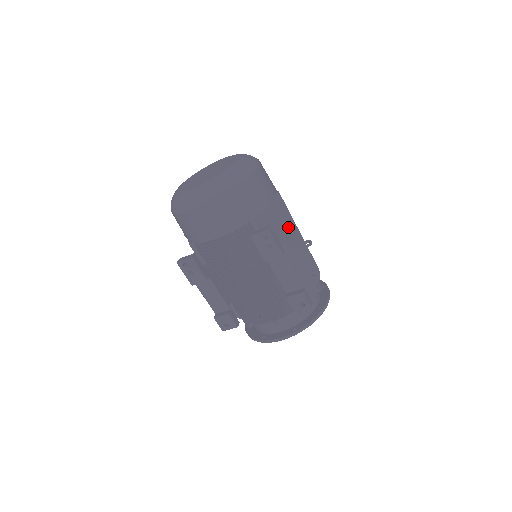
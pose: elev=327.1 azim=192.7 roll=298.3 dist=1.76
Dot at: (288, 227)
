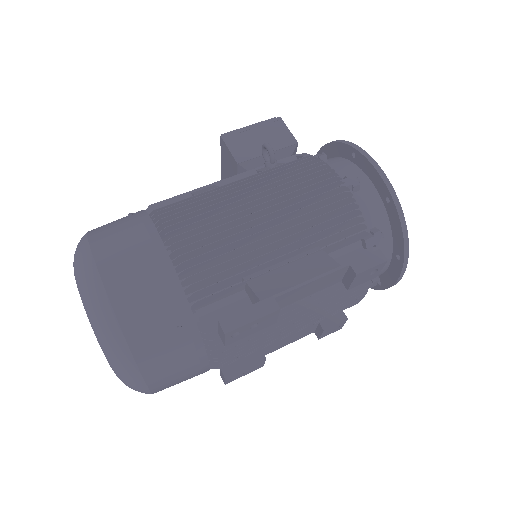
Dot at: (230, 238)
